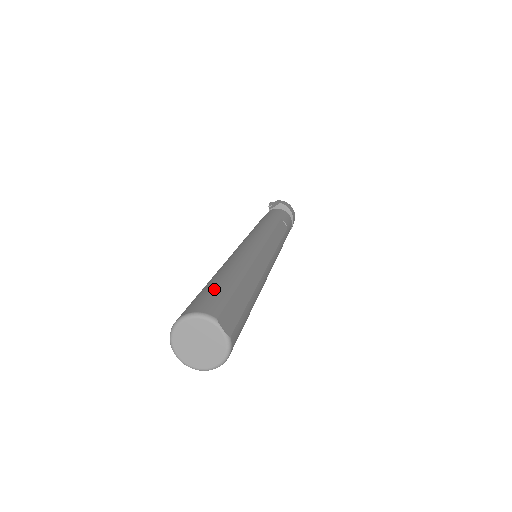
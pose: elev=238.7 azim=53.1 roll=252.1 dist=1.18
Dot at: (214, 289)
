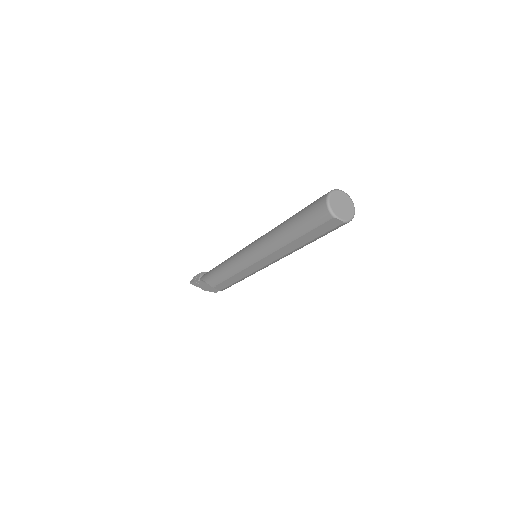
Dot at: (308, 206)
